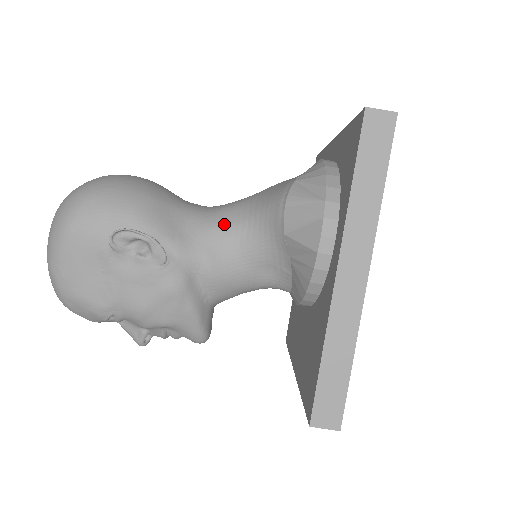
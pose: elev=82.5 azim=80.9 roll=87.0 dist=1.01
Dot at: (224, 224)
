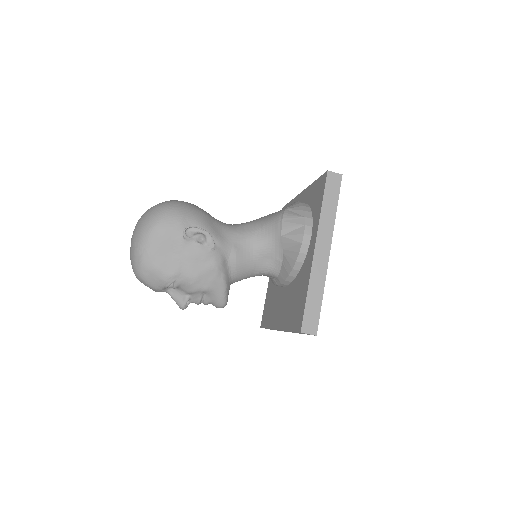
Dot at: (243, 232)
